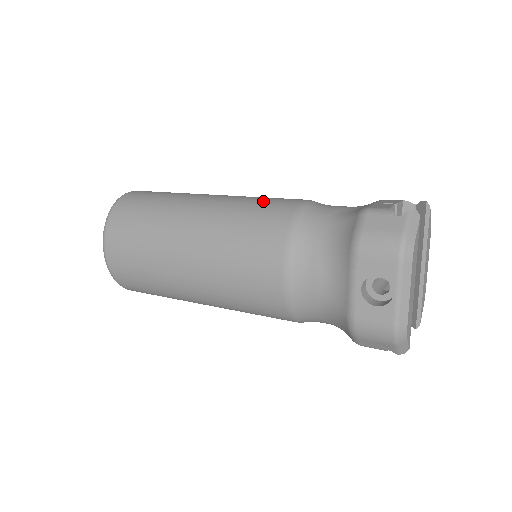
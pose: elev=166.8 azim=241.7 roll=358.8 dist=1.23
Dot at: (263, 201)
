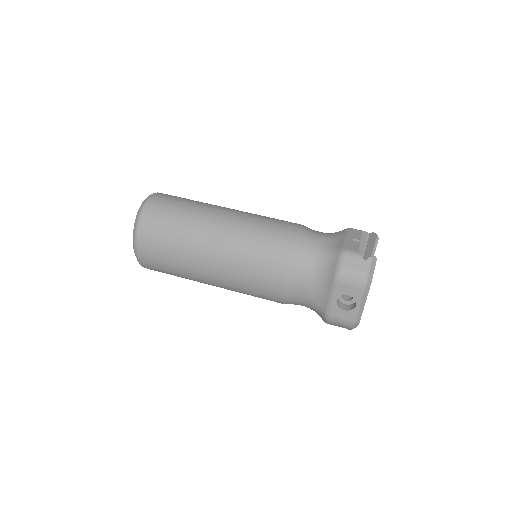
Dot at: (269, 227)
